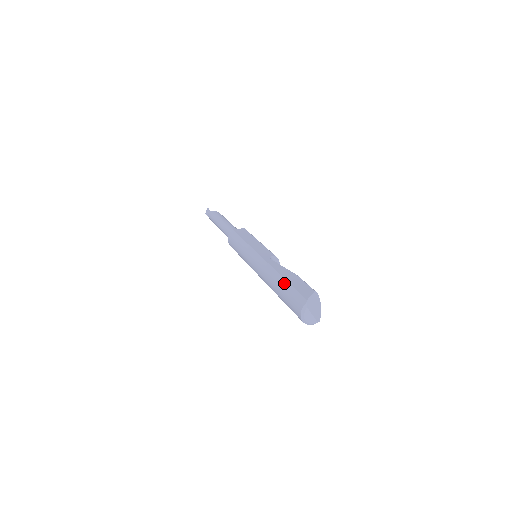
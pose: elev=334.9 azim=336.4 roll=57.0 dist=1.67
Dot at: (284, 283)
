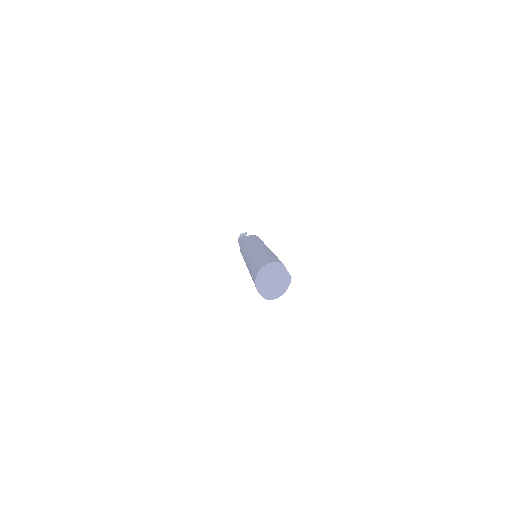
Dot at: (271, 253)
